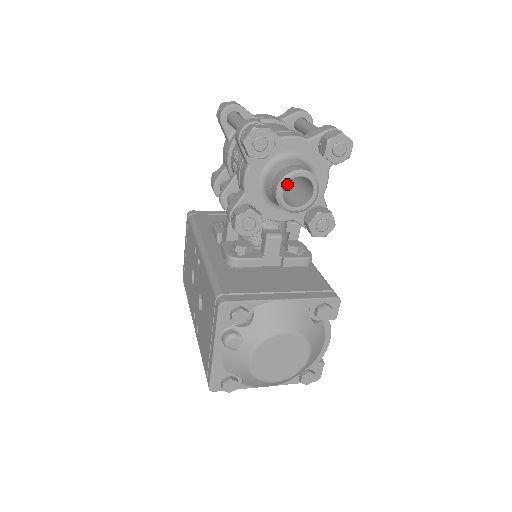
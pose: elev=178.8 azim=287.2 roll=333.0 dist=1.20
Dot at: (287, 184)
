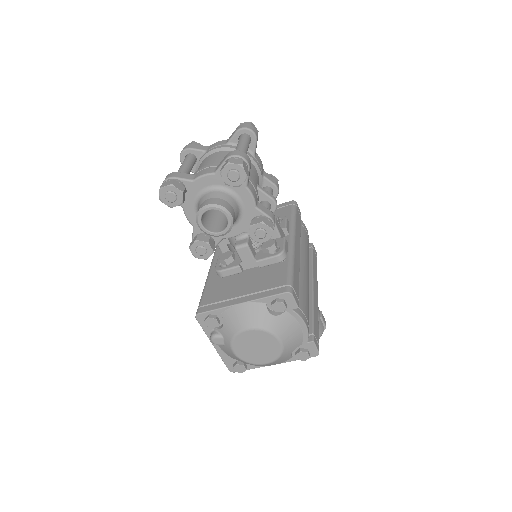
Dot at: occluded
